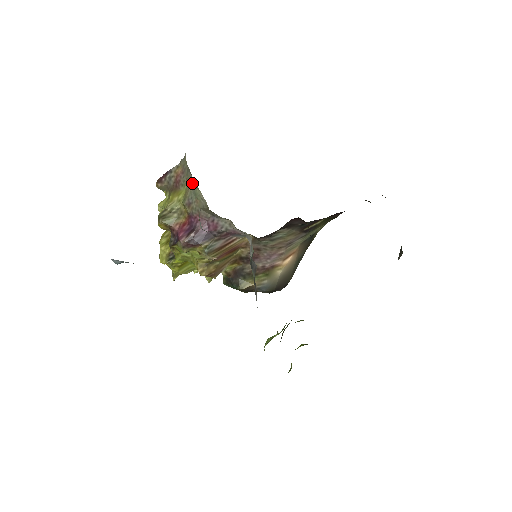
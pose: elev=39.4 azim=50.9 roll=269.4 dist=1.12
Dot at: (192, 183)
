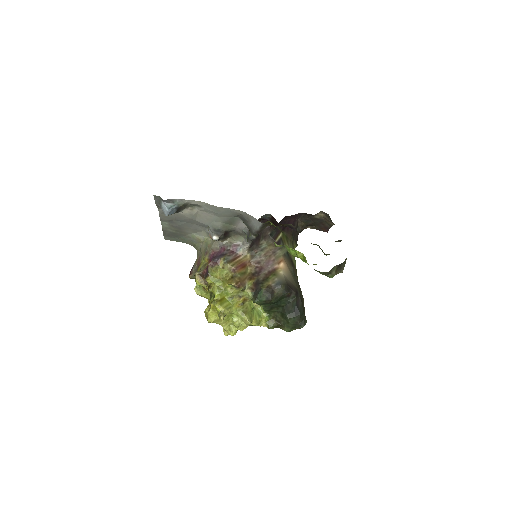
Dot at: (204, 245)
